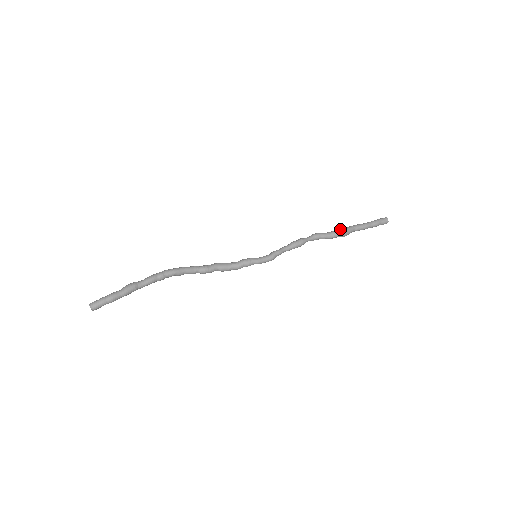
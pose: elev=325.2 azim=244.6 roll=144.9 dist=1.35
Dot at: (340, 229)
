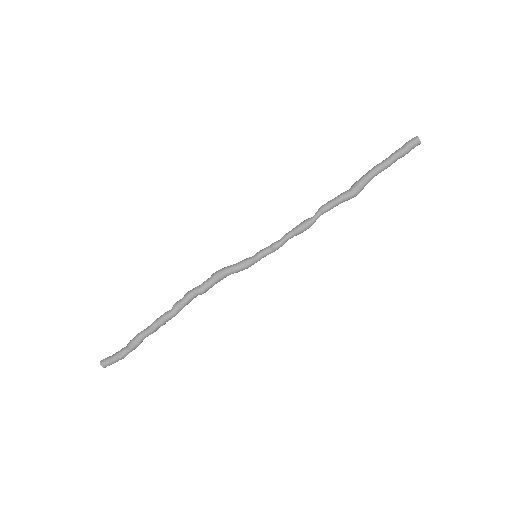
Dot at: (358, 192)
